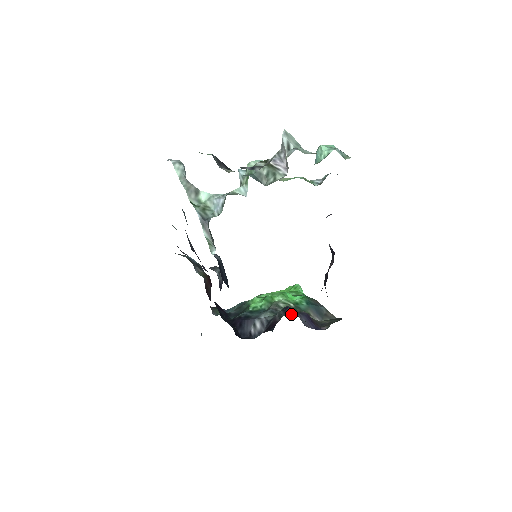
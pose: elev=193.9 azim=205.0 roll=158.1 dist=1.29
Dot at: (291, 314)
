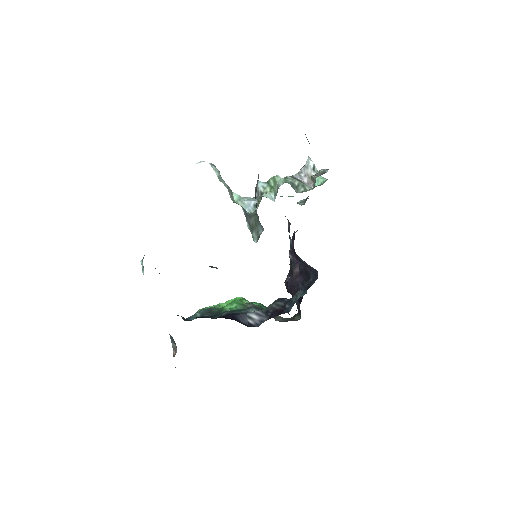
Dot at: occluded
